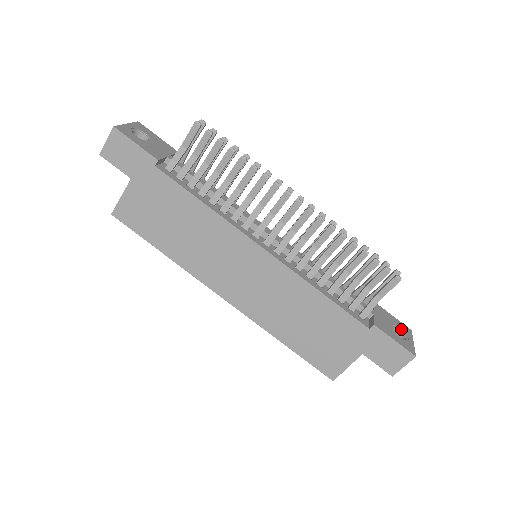
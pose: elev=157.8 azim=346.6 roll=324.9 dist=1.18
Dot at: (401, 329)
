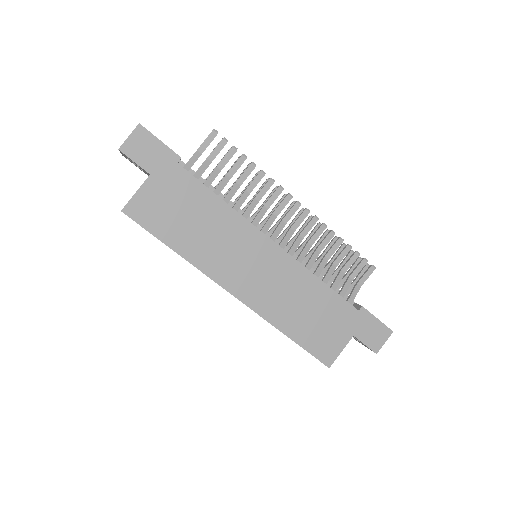
Dot at: occluded
